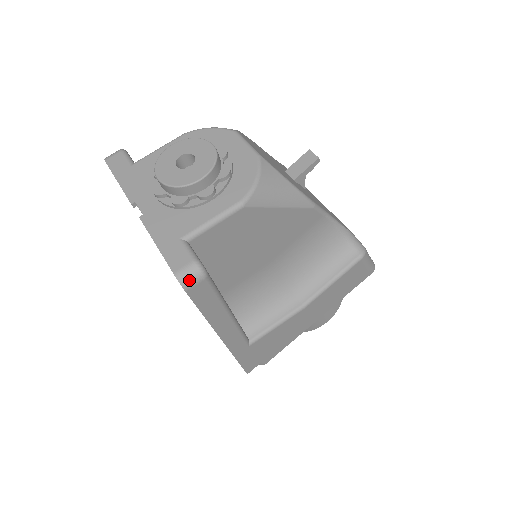
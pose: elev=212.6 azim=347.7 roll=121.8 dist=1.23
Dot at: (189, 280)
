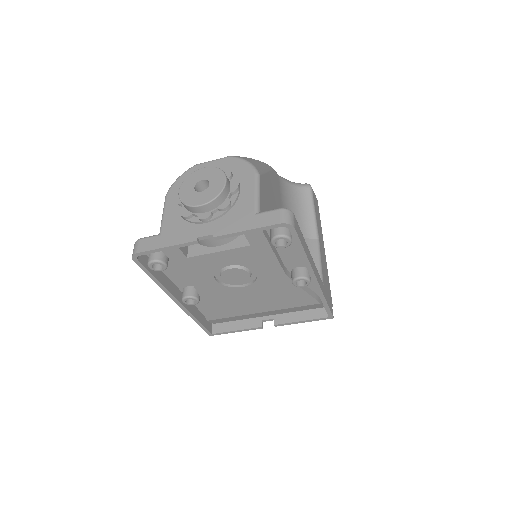
Dot at: (290, 219)
